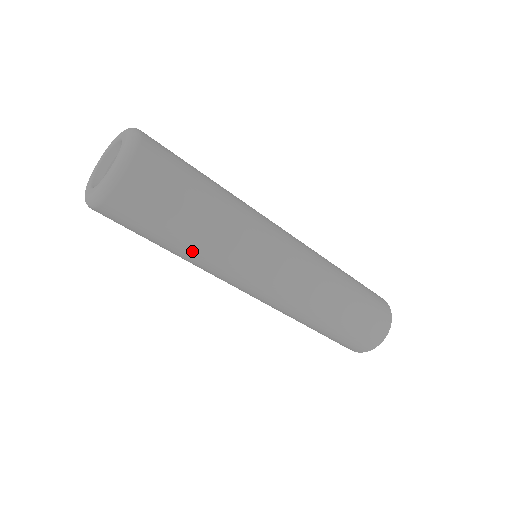
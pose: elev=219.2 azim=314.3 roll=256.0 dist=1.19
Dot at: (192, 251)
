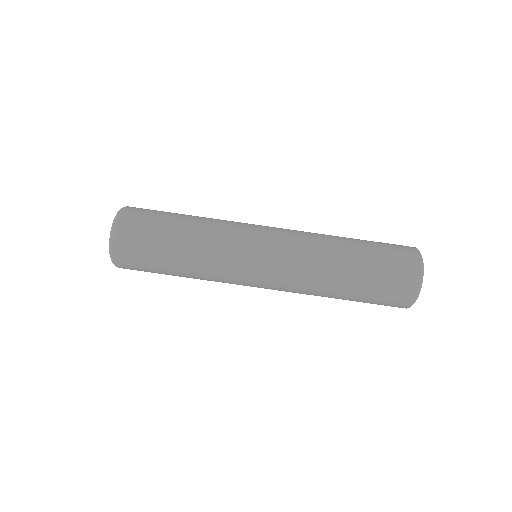
Dot at: (194, 225)
